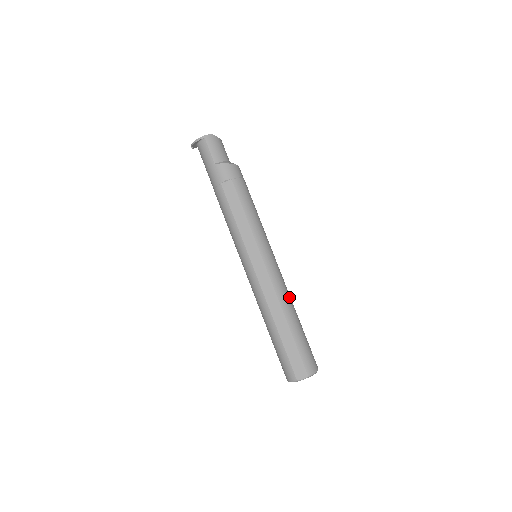
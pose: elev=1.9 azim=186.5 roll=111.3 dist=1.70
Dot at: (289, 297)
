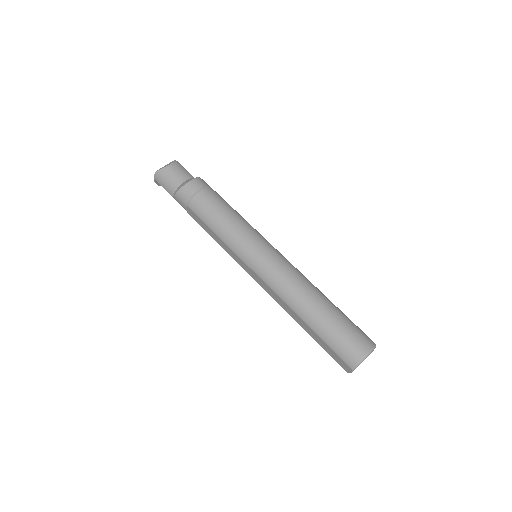
Dot at: (295, 290)
